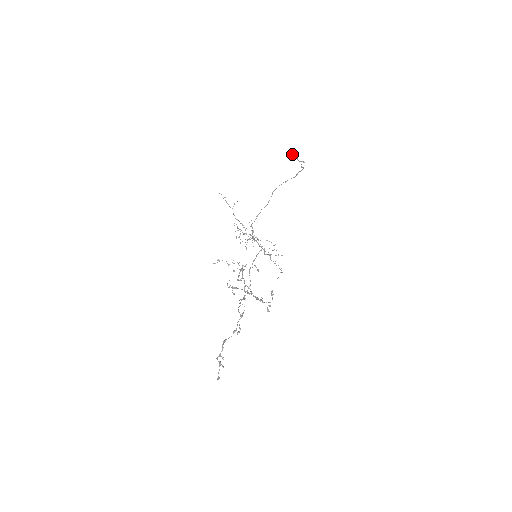
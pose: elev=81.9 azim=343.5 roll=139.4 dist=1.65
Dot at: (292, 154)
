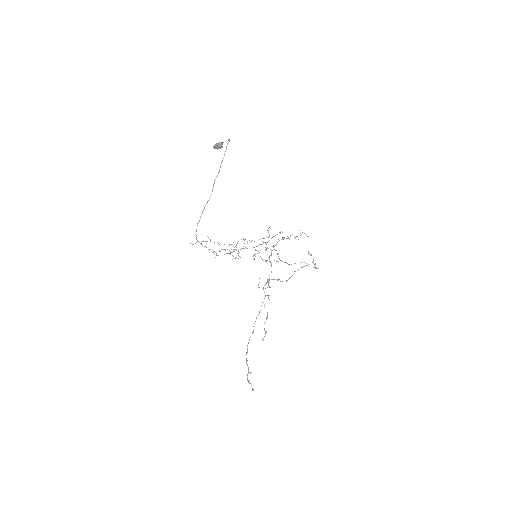
Dot at: (214, 147)
